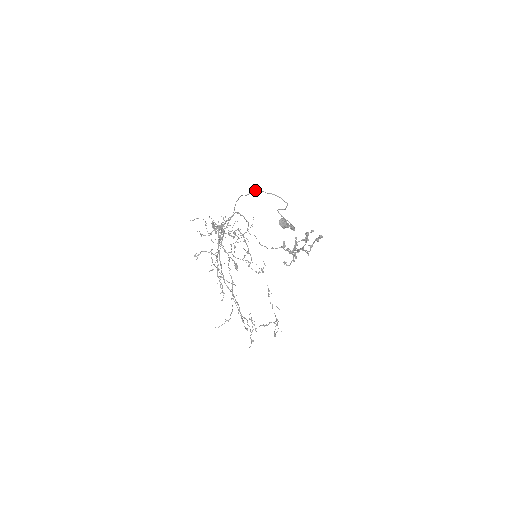
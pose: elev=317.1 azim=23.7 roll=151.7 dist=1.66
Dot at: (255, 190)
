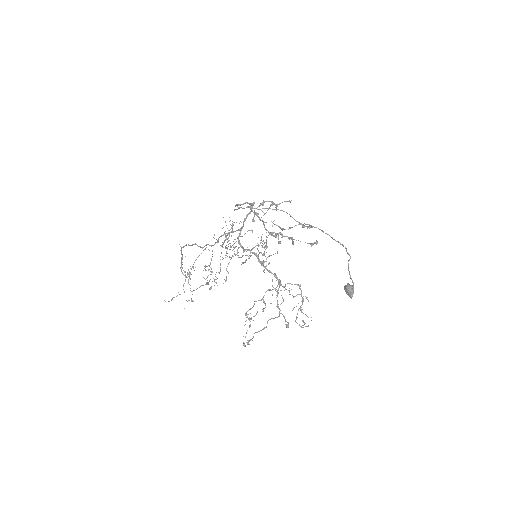
Dot at: occluded
